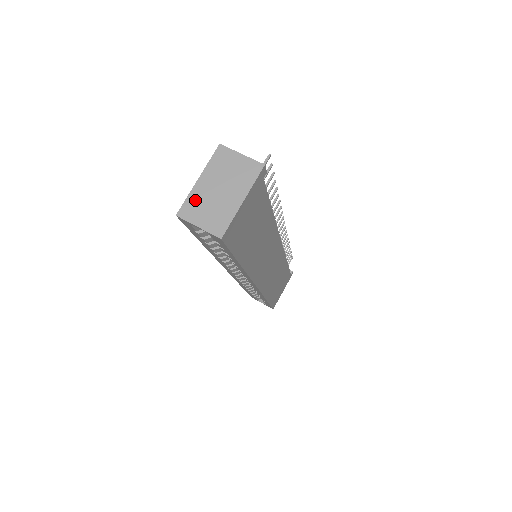
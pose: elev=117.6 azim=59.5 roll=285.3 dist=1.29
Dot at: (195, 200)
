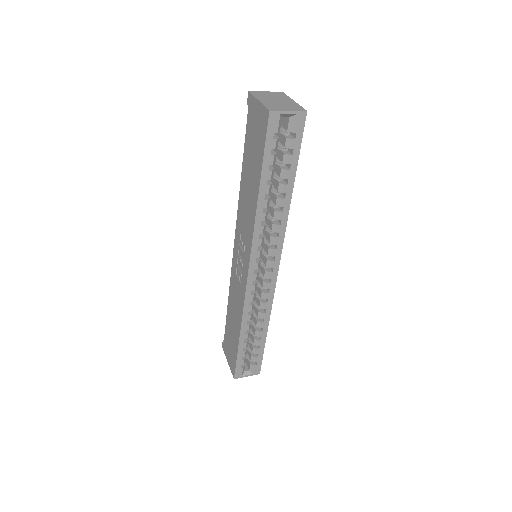
Dot at: (270, 105)
